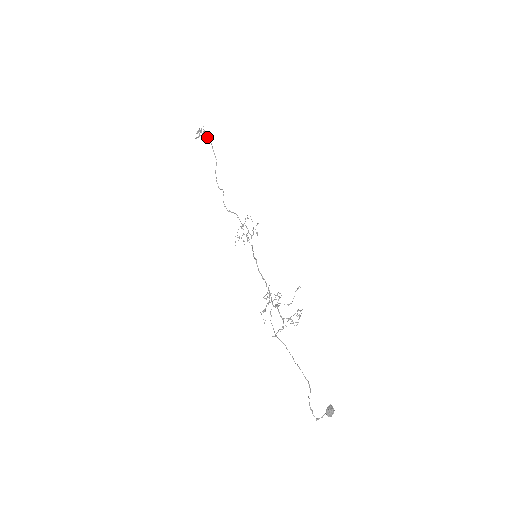
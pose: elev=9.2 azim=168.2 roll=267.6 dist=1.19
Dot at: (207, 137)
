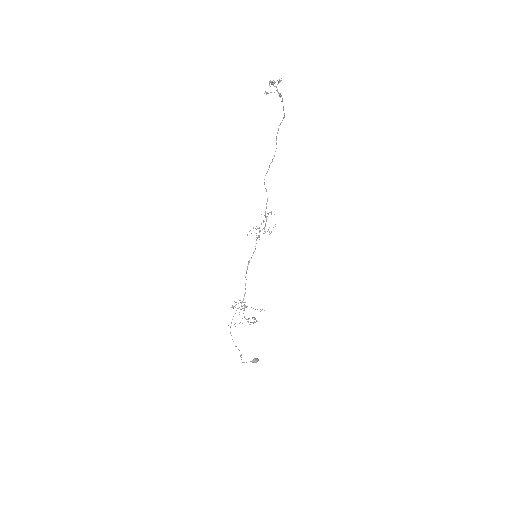
Dot at: occluded
